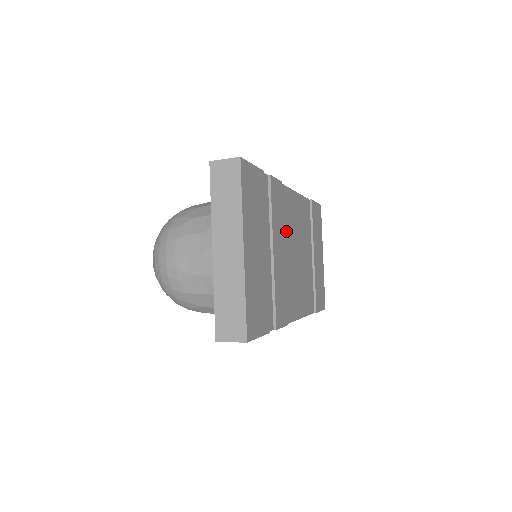
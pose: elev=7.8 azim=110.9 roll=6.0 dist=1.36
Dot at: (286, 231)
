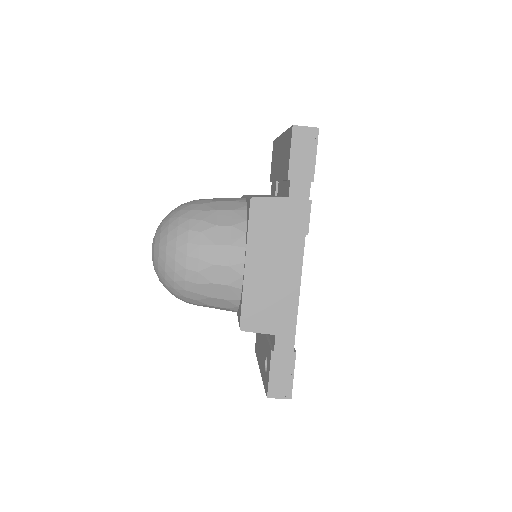
Dot at: occluded
